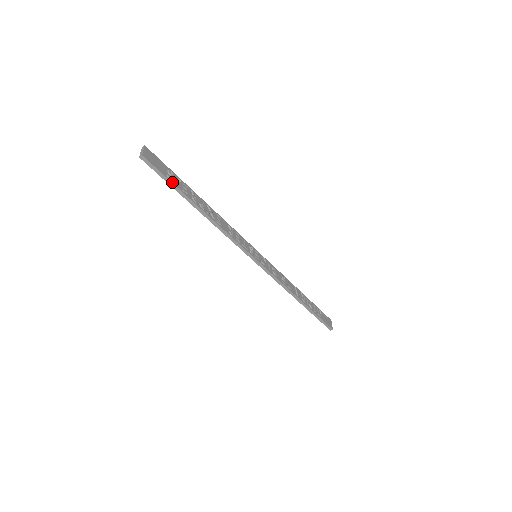
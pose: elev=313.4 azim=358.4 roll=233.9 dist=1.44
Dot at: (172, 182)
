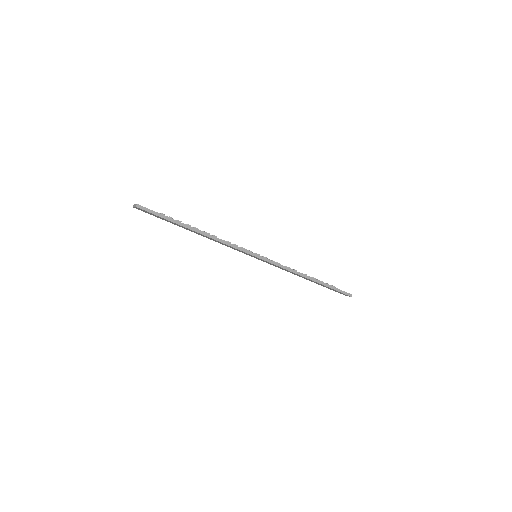
Dot at: (166, 216)
